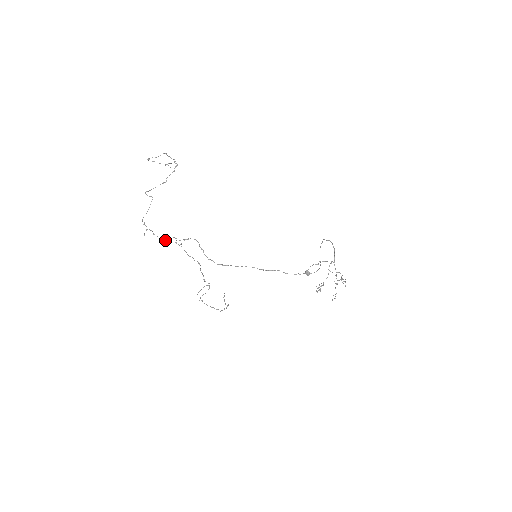
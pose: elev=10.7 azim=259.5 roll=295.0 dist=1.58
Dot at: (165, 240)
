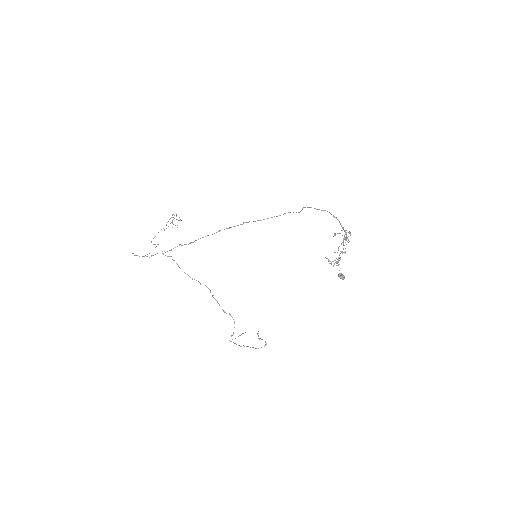
Dot at: (153, 255)
